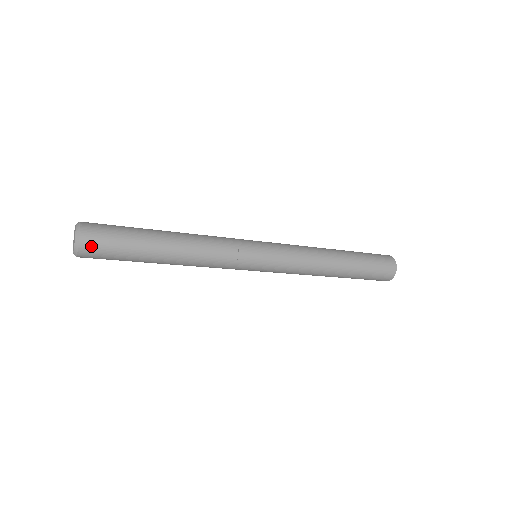
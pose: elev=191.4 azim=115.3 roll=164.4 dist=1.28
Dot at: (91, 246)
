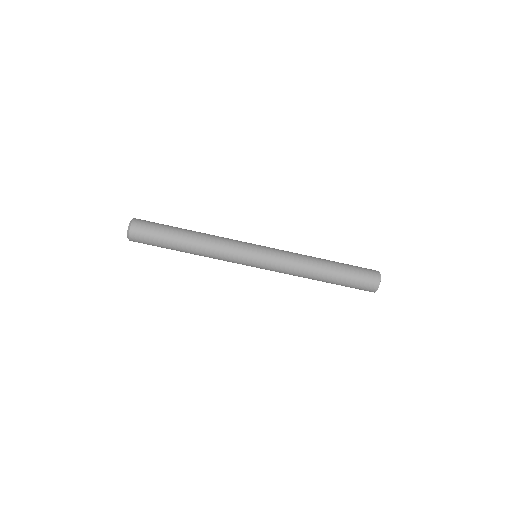
Dot at: (139, 225)
